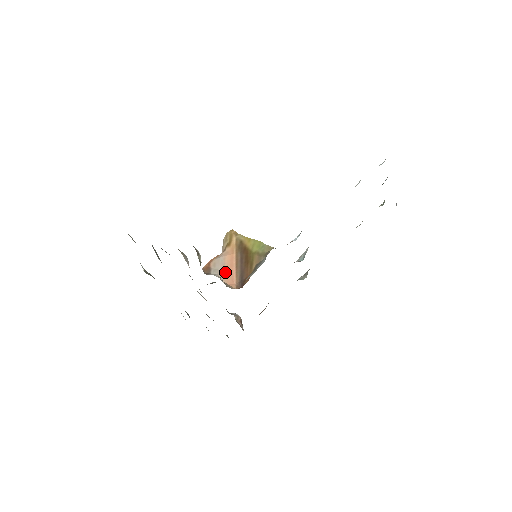
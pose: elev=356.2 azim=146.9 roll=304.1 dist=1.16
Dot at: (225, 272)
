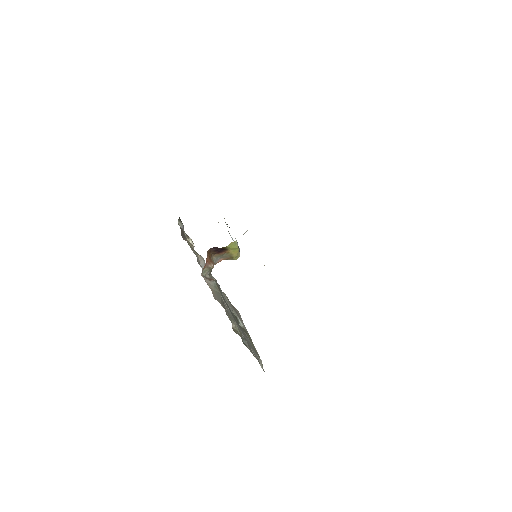
Dot at: occluded
